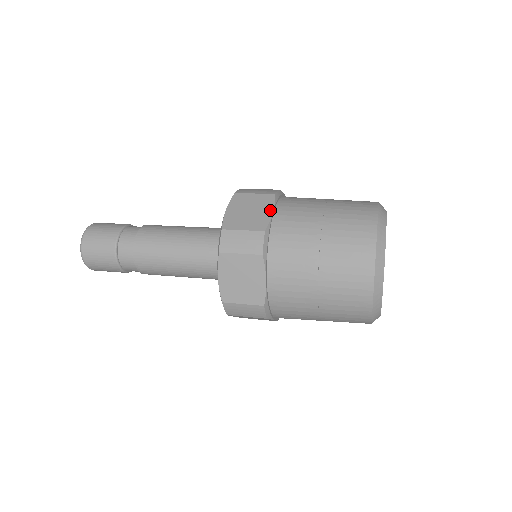
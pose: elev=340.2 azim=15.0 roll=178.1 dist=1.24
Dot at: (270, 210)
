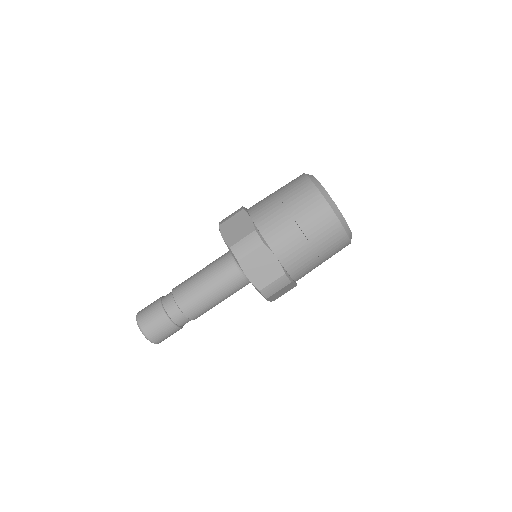
Dot at: (274, 258)
